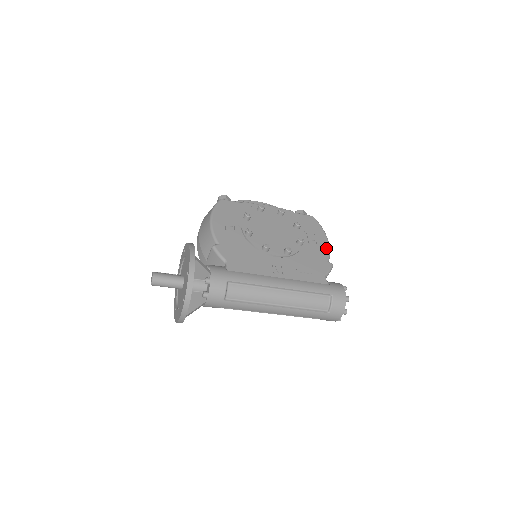
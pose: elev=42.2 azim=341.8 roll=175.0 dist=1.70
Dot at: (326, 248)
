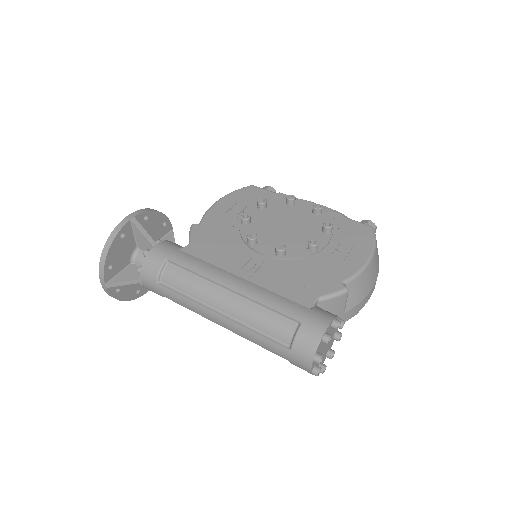
Dot at: (355, 266)
